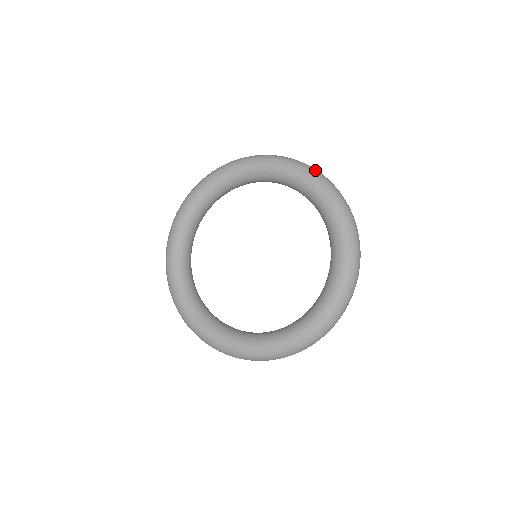
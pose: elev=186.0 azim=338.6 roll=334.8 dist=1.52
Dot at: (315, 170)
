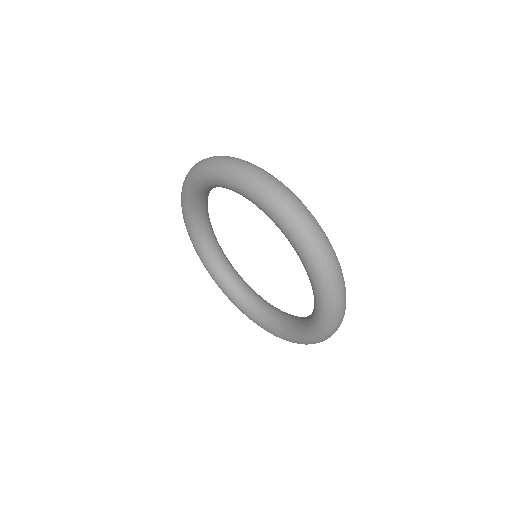
Dot at: (296, 219)
